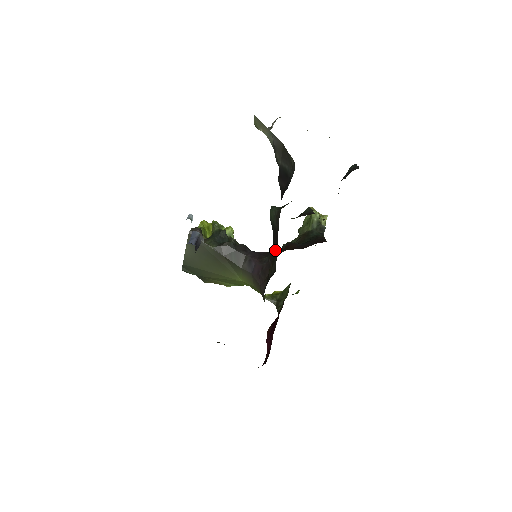
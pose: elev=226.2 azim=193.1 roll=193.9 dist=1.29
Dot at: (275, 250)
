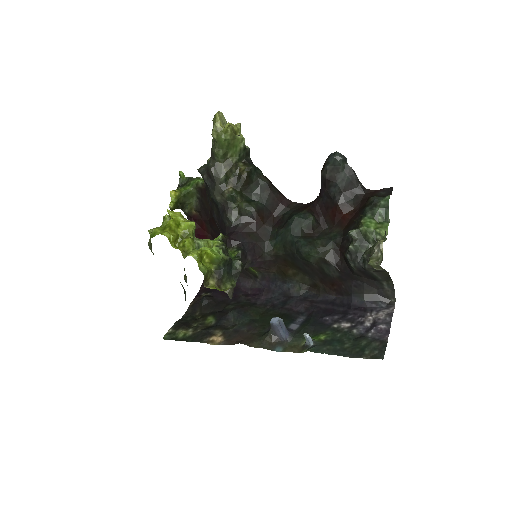
Dot at: (307, 274)
